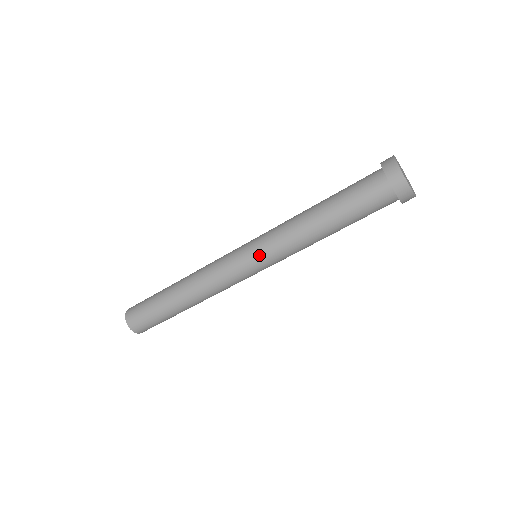
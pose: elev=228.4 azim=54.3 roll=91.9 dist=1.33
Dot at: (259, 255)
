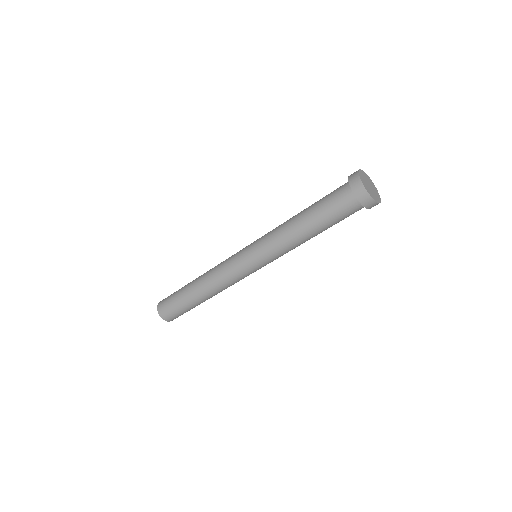
Dot at: (253, 247)
